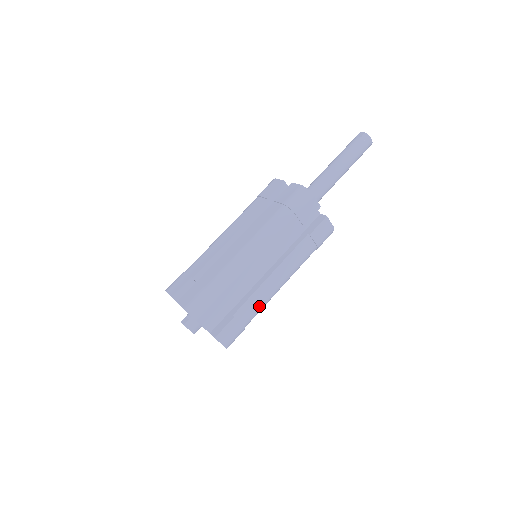
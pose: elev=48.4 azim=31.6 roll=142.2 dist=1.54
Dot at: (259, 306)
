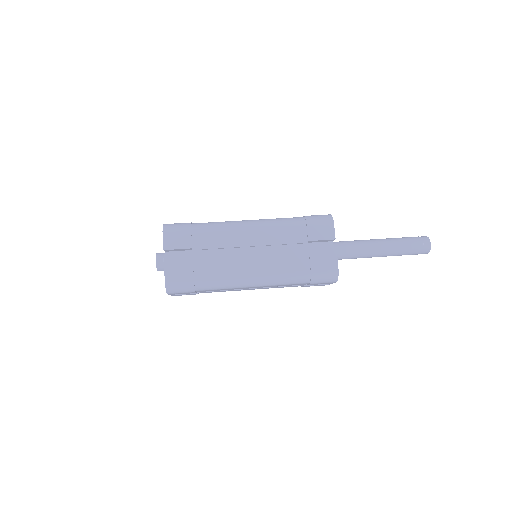
Dot at: (222, 291)
